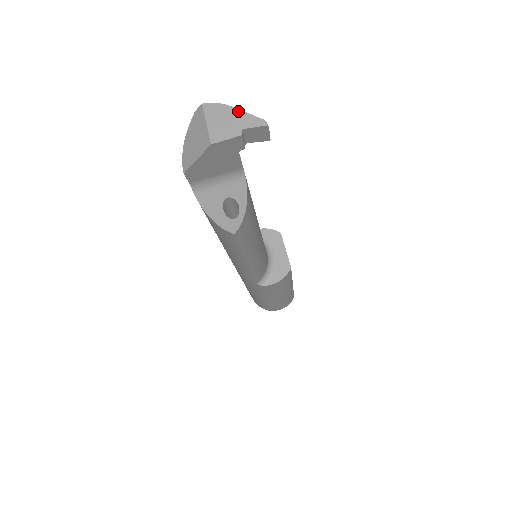
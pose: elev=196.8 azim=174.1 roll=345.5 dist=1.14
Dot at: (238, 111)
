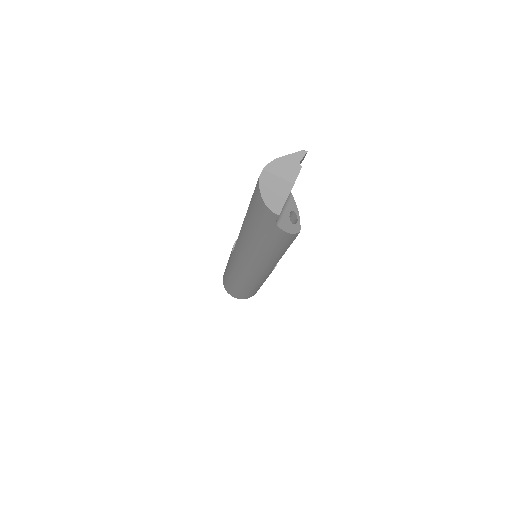
Dot at: (285, 157)
